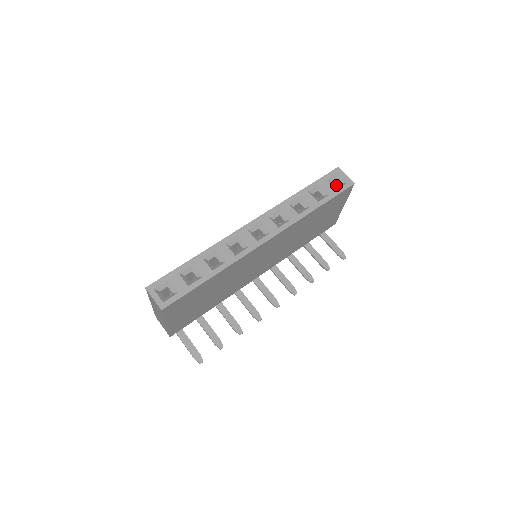
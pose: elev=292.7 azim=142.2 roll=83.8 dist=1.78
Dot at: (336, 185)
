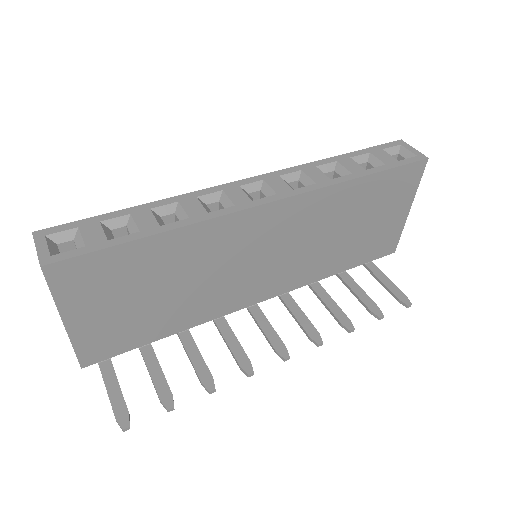
Dot at: occluded
